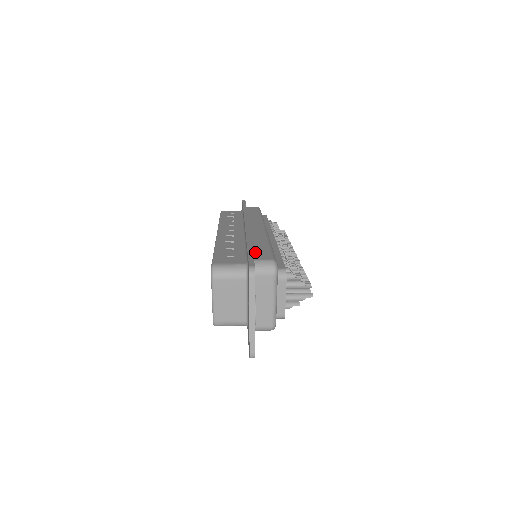
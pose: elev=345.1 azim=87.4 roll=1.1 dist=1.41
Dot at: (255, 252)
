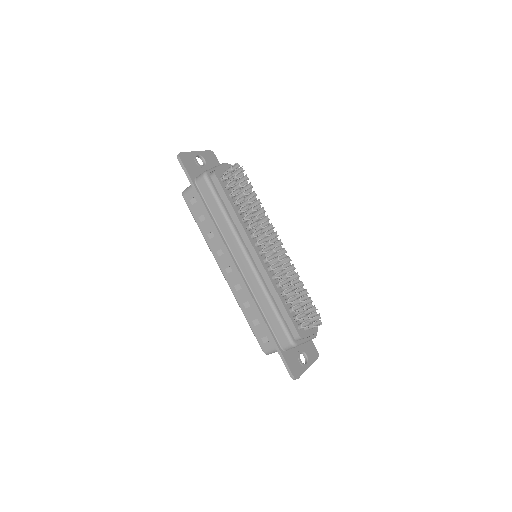
Dot at: occluded
